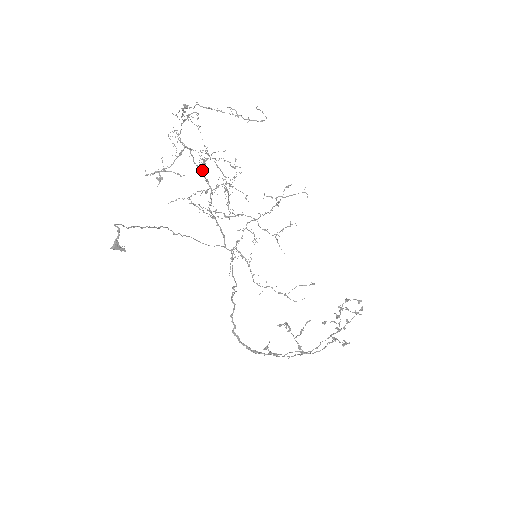
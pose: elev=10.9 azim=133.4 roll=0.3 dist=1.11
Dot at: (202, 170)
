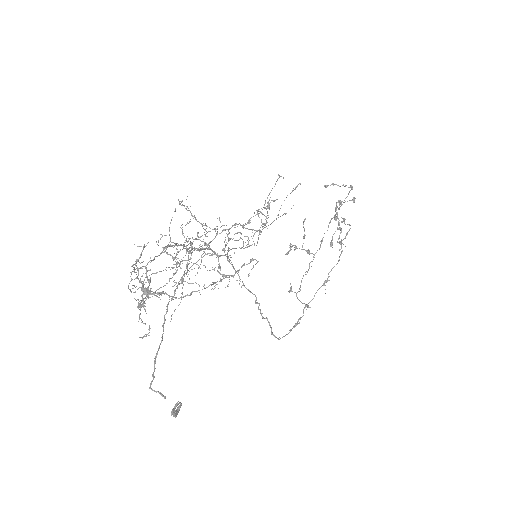
Dot at: (165, 247)
